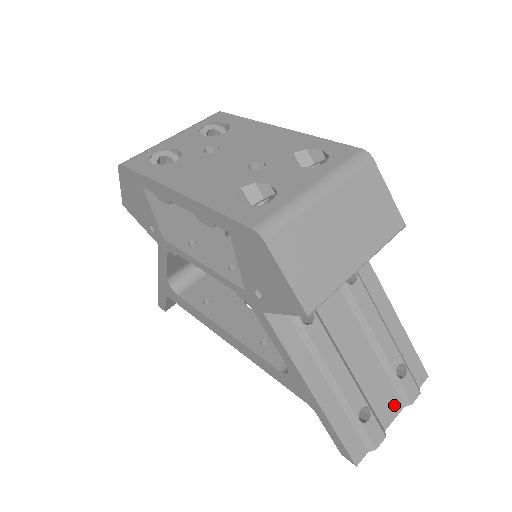
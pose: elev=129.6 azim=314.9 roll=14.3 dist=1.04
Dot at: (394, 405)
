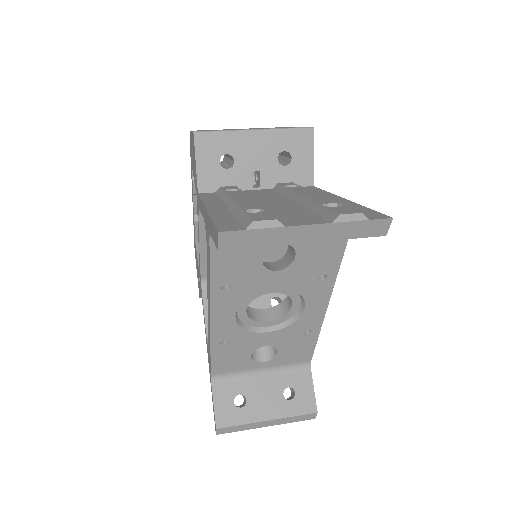
Dot at: (313, 221)
